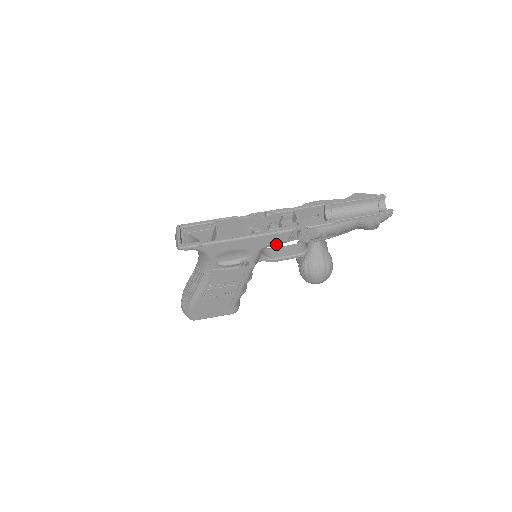
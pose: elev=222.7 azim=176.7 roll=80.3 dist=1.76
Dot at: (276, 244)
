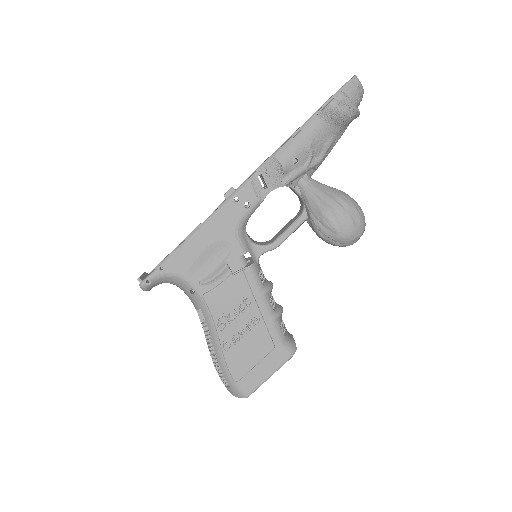
Dot at: (248, 212)
